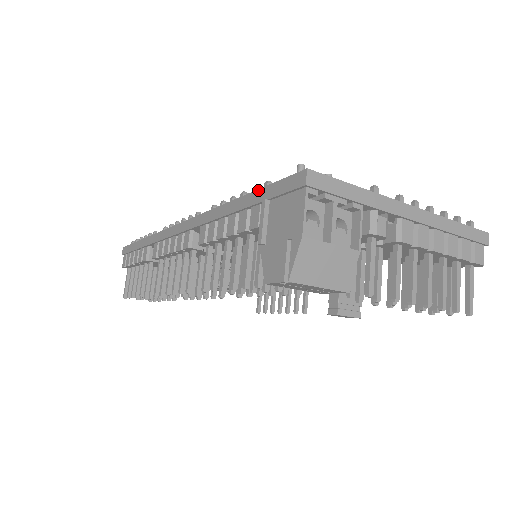
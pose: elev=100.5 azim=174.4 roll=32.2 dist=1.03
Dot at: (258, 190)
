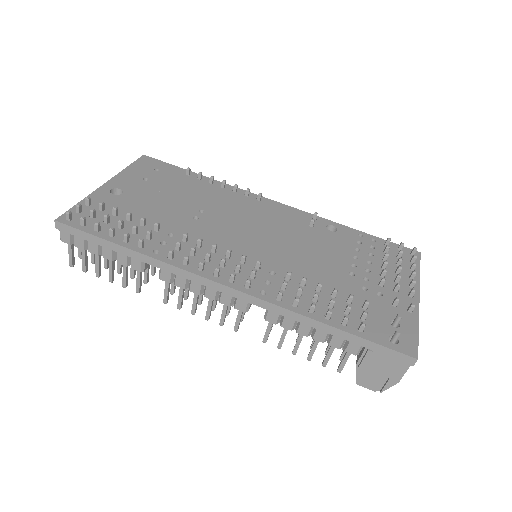
Dot at: (363, 339)
